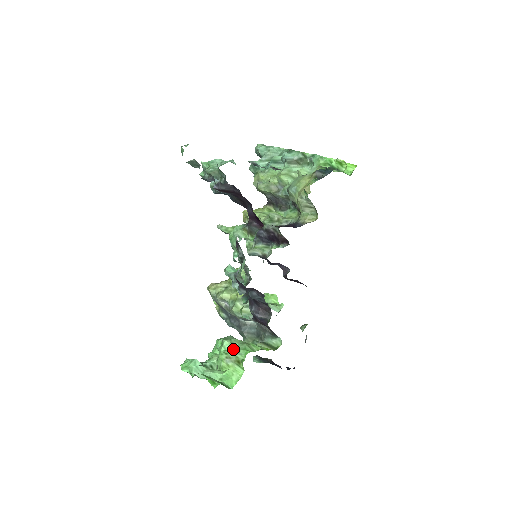
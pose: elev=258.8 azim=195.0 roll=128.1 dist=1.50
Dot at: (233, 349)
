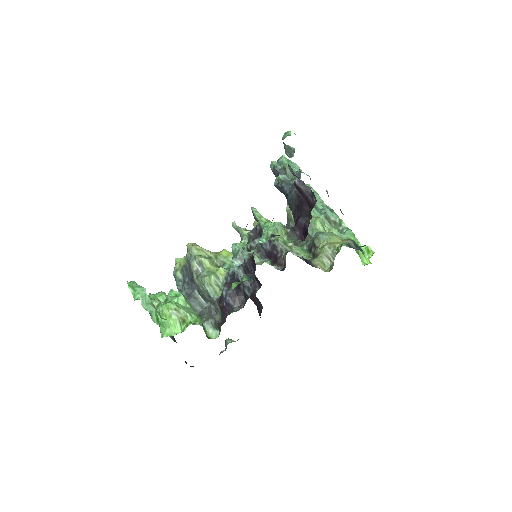
Dot at: (185, 307)
